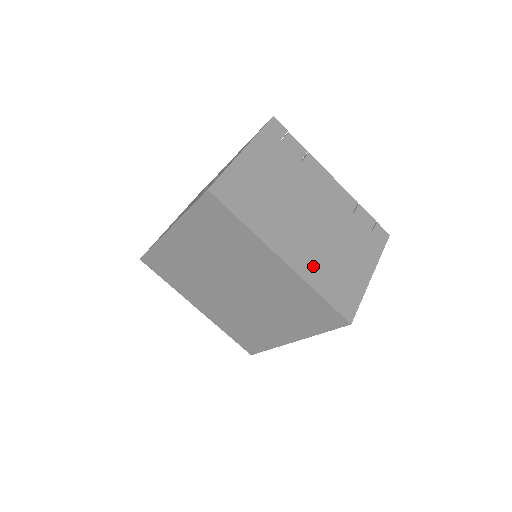
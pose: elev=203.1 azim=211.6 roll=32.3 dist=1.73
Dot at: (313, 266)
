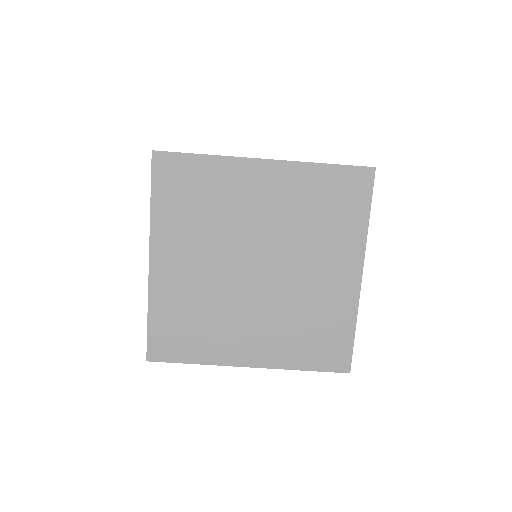
Dot at: occluded
